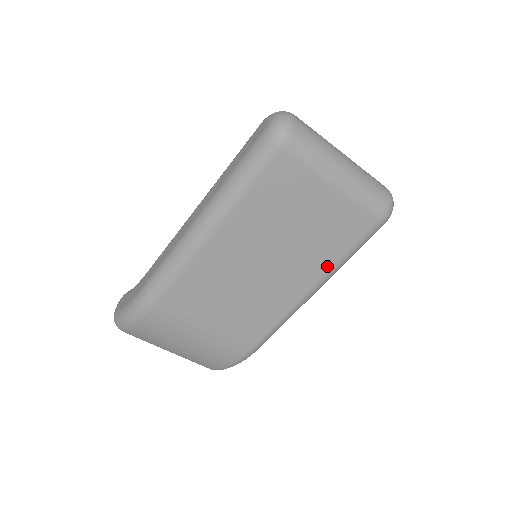
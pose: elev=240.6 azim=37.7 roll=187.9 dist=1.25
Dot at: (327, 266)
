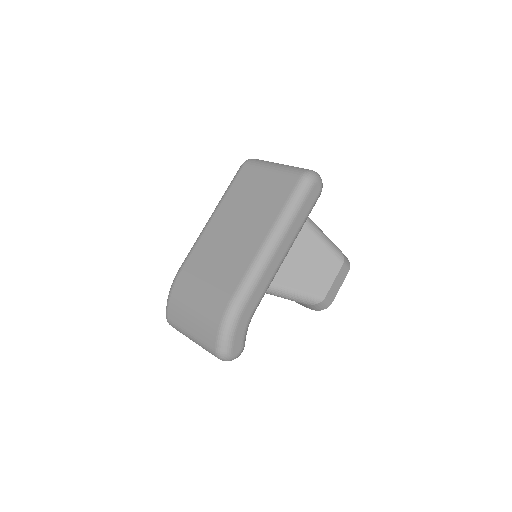
Dot at: (275, 216)
